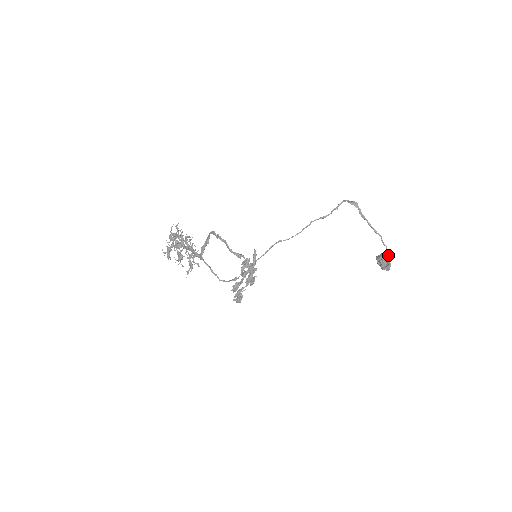
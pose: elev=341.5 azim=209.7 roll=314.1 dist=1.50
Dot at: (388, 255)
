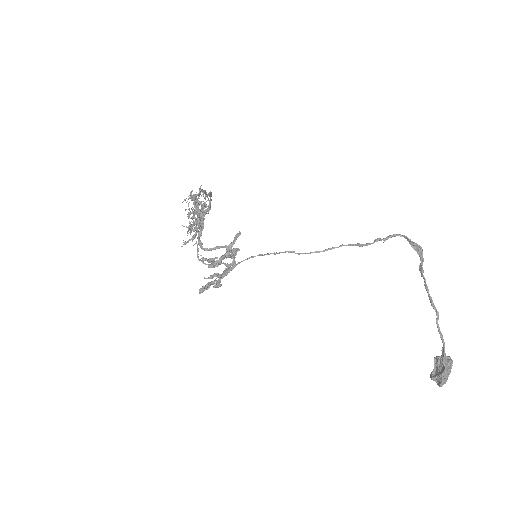
Dot at: (443, 354)
